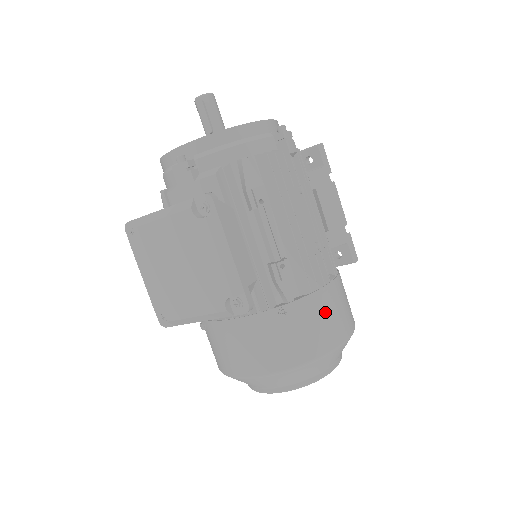
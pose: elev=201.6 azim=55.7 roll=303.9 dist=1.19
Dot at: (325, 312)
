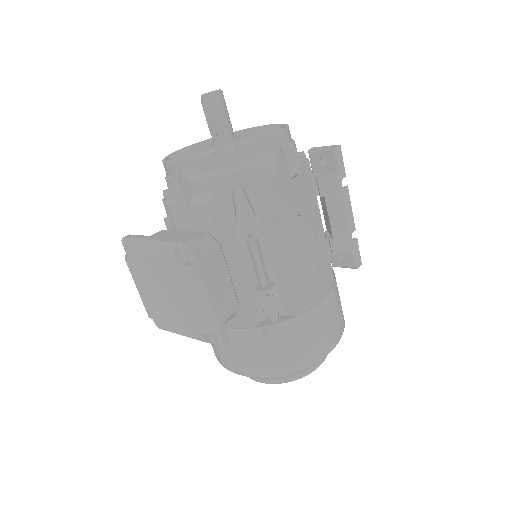
Dot at: (308, 332)
